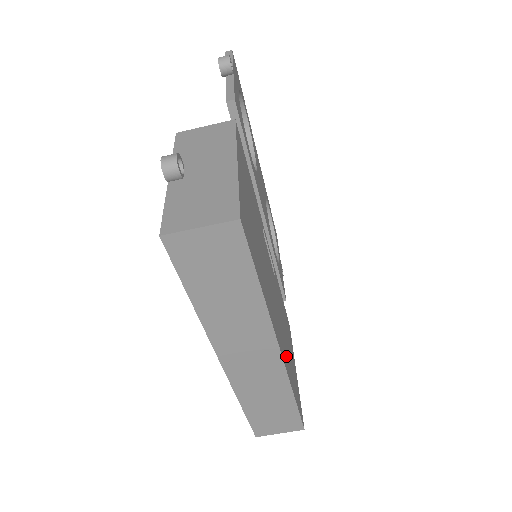
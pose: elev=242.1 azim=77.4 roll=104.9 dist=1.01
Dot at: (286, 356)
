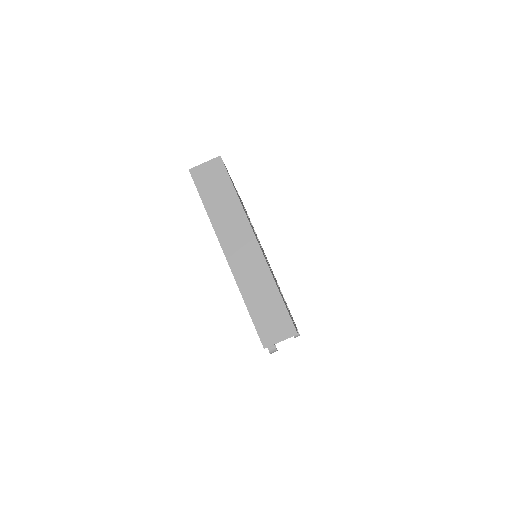
Dot at: (271, 272)
